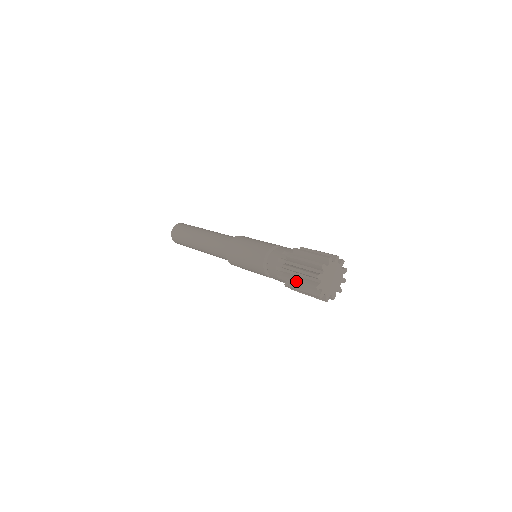
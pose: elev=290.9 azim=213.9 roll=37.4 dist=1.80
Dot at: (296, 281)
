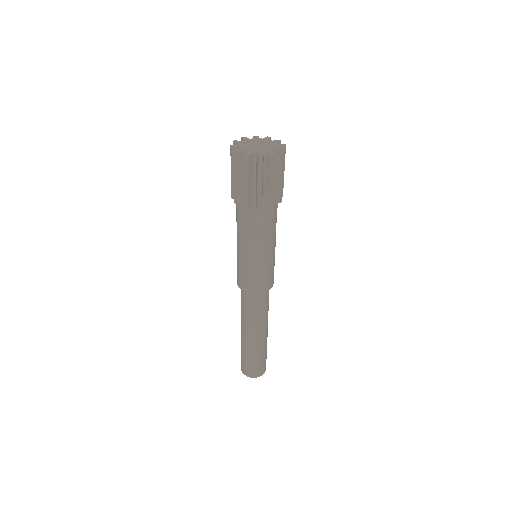
Dot at: occluded
